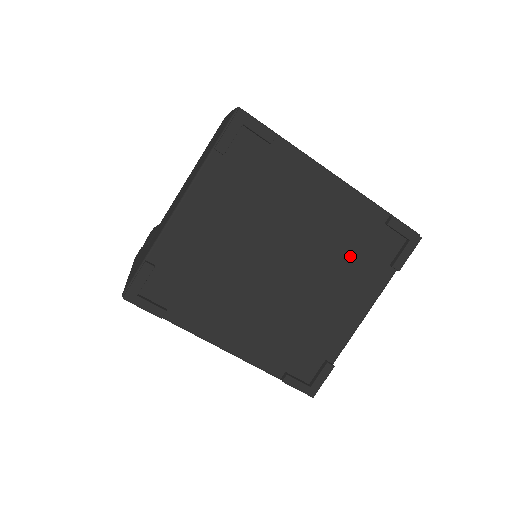
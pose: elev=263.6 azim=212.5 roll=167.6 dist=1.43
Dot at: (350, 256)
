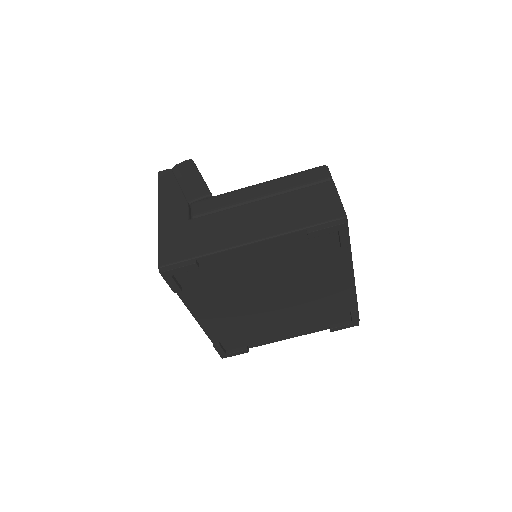
Dot at: (315, 313)
